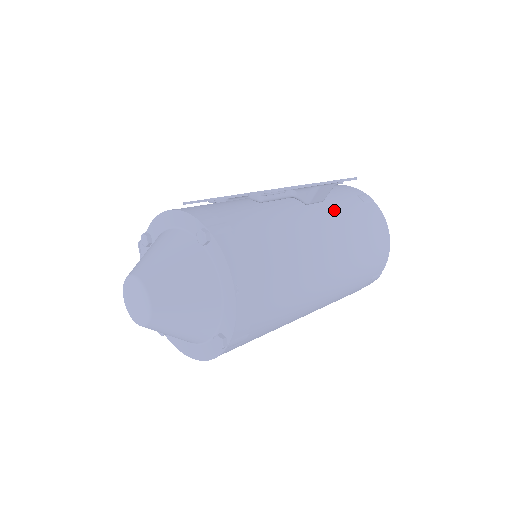
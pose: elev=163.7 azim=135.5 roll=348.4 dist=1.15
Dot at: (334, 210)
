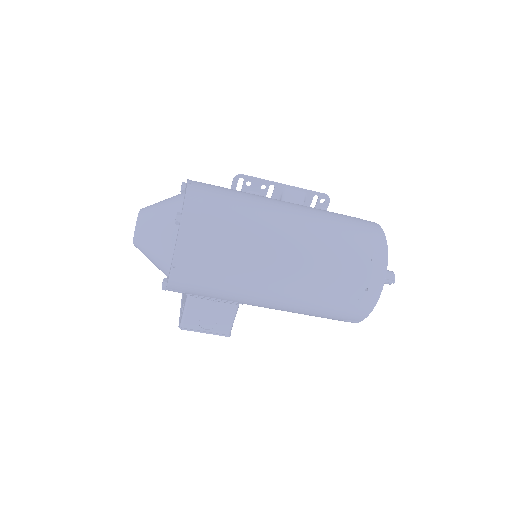
Dot at: occluded
